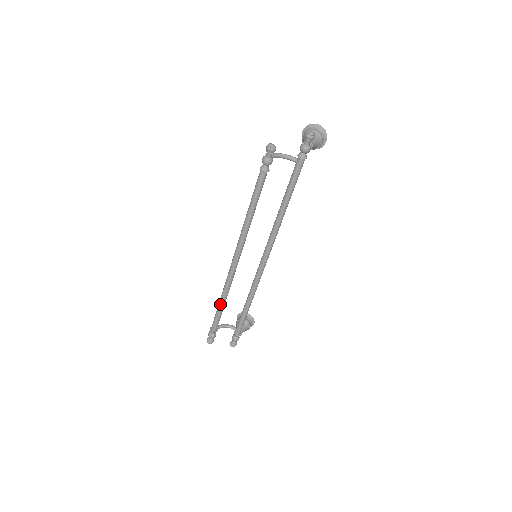
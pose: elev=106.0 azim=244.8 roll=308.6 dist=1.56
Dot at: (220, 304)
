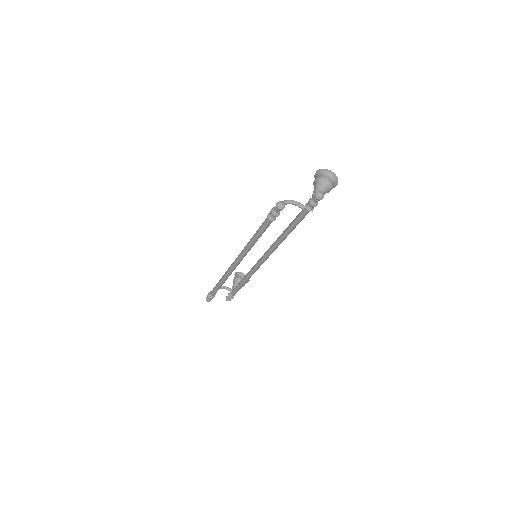
Dot at: (220, 283)
